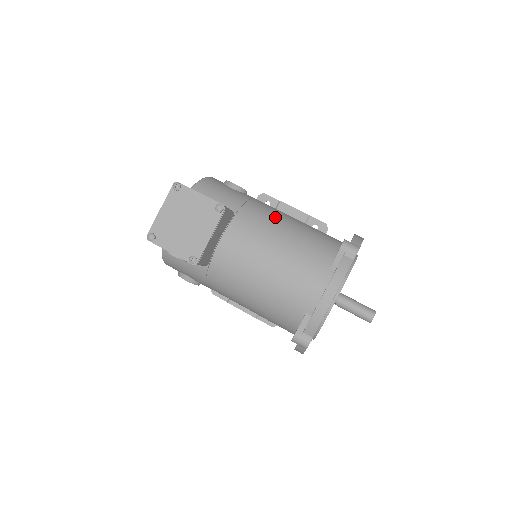
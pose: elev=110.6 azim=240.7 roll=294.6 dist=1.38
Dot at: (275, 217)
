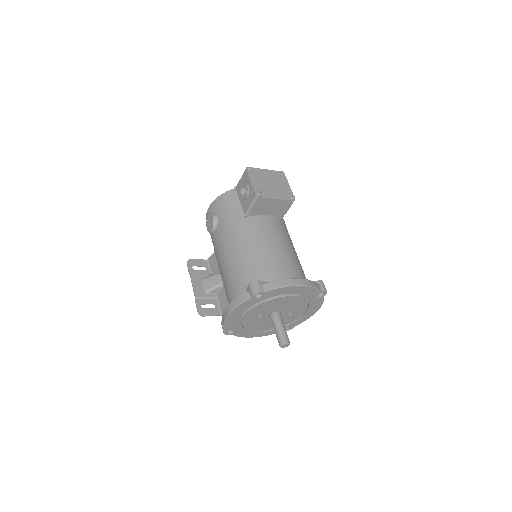
Dot at: occluded
